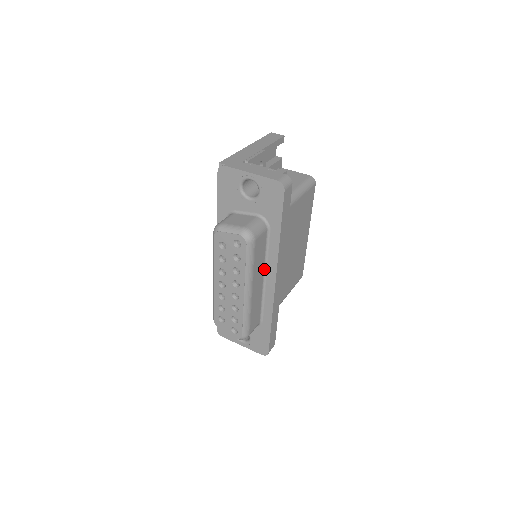
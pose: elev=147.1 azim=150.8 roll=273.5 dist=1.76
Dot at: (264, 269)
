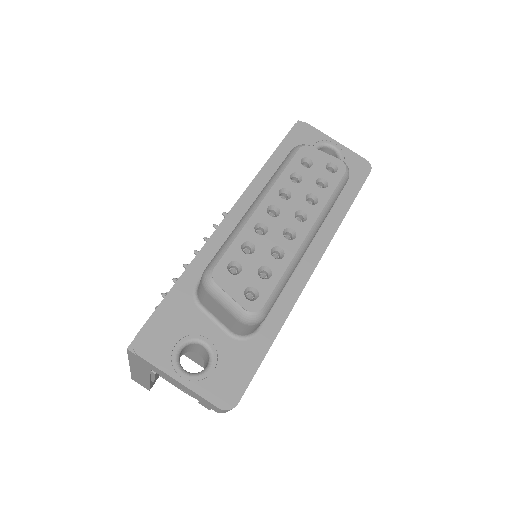
Dot at: occluded
